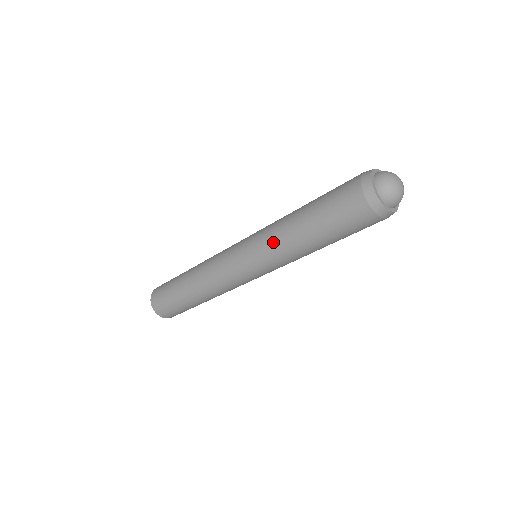
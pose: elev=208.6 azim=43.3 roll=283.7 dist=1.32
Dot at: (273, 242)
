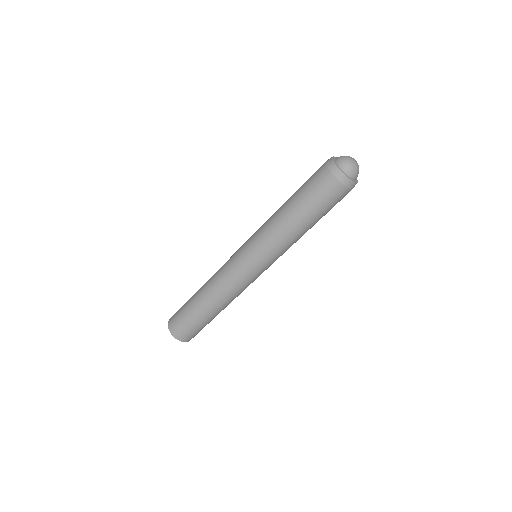
Dot at: (274, 239)
